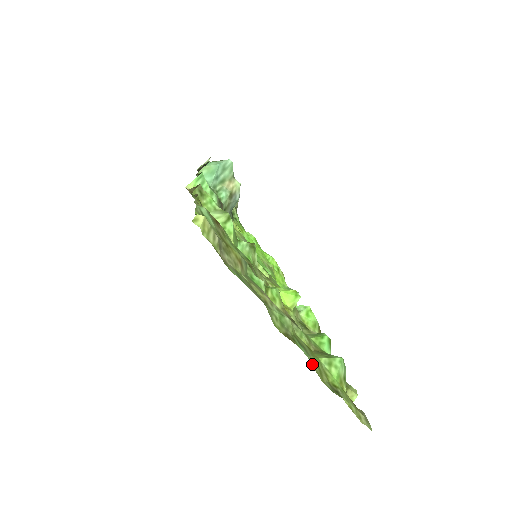
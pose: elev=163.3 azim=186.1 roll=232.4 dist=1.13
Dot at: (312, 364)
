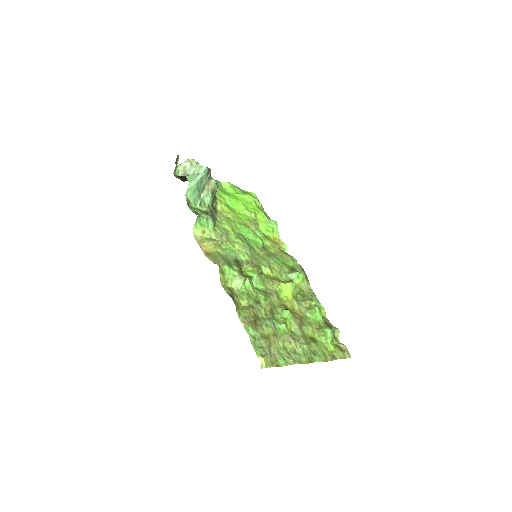
Dot at: (322, 360)
